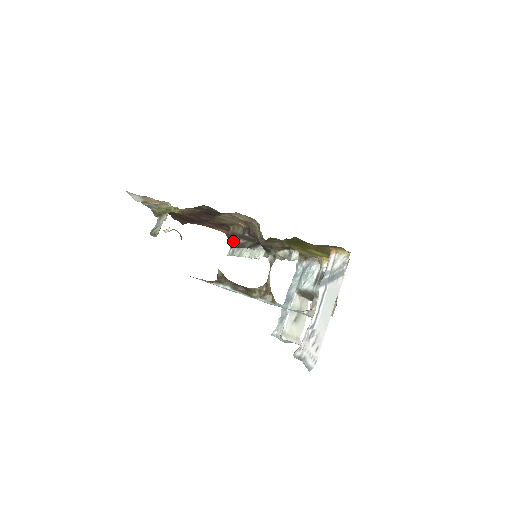
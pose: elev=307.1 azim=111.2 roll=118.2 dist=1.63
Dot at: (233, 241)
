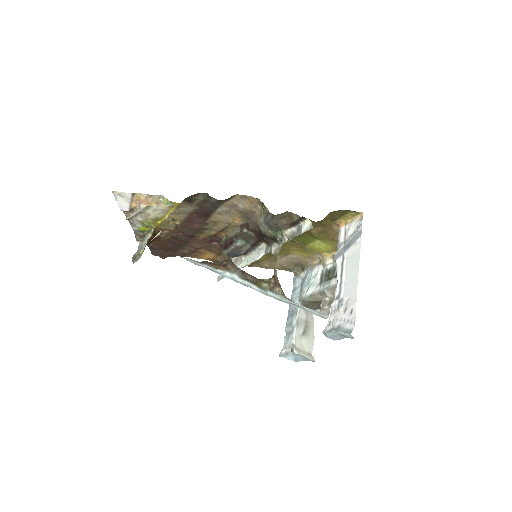
Dot at: (228, 246)
